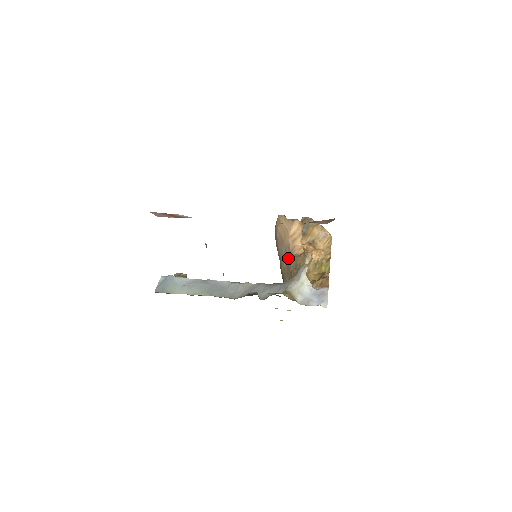
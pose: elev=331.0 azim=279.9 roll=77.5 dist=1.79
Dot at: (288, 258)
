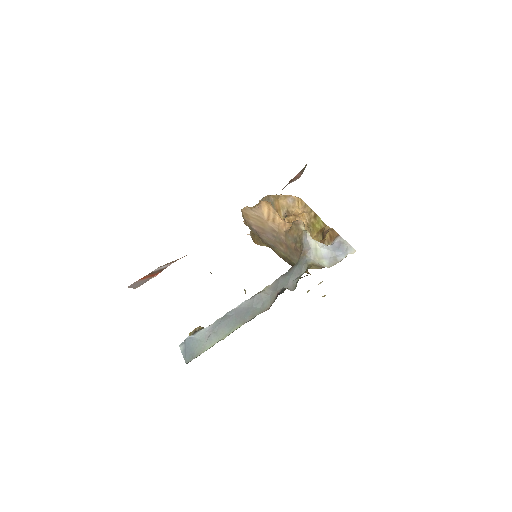
Dot at: (281, 240)
